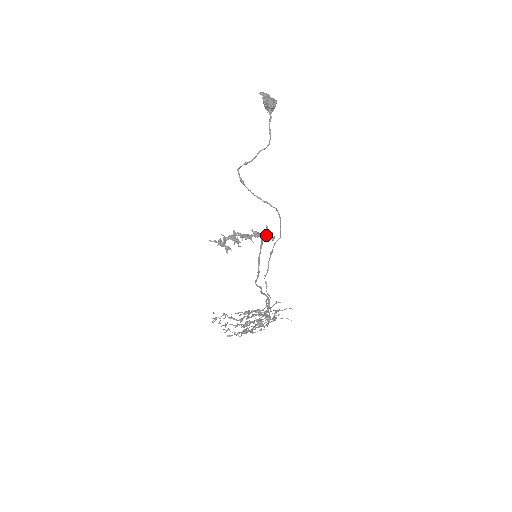
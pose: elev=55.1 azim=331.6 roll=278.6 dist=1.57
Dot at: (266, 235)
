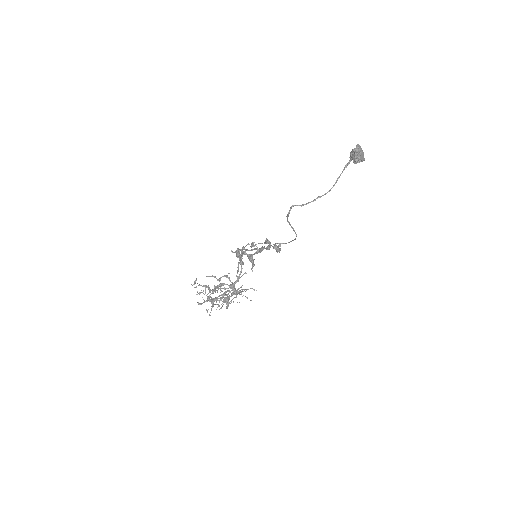
Dot at: (275, 249)
